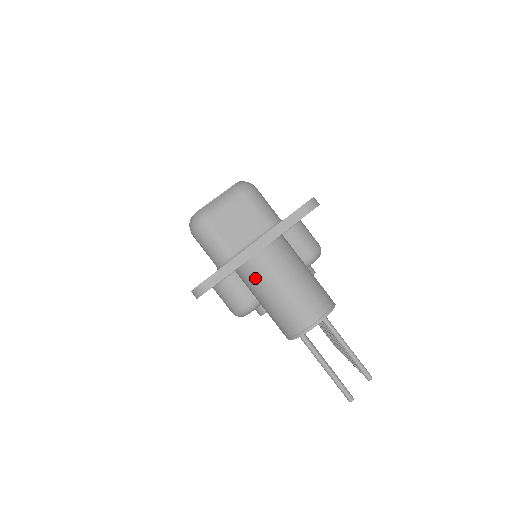
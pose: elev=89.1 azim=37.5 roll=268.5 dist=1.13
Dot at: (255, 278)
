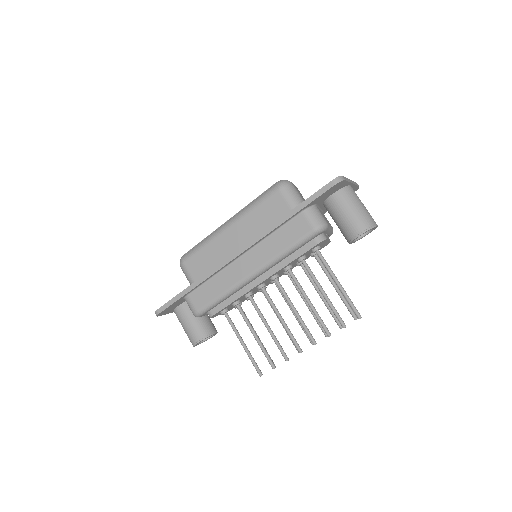
Dot at: (351, 195)
